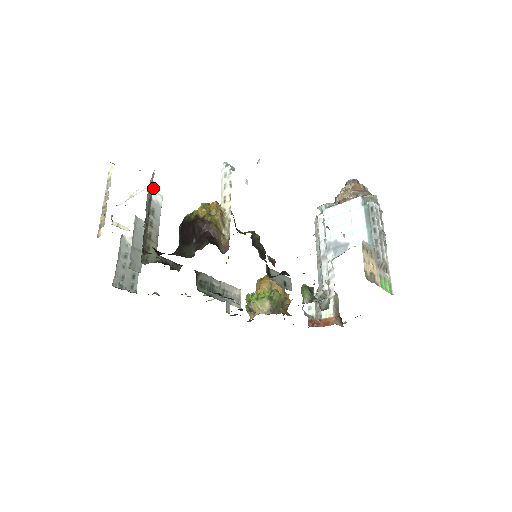
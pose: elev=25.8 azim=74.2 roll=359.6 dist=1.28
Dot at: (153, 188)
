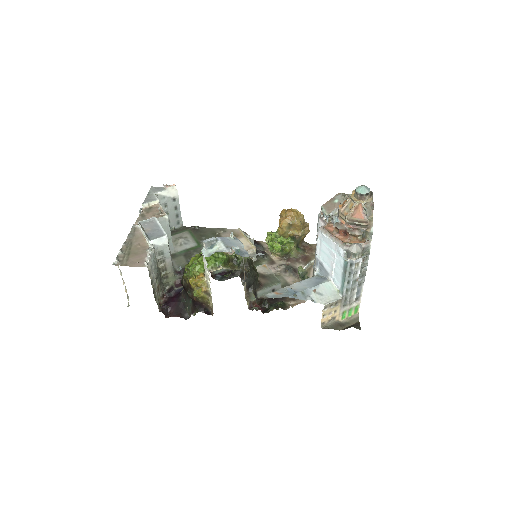
Dot at: (154, 253)
